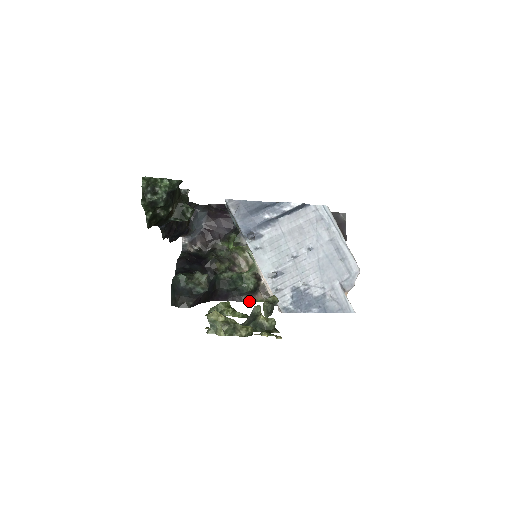
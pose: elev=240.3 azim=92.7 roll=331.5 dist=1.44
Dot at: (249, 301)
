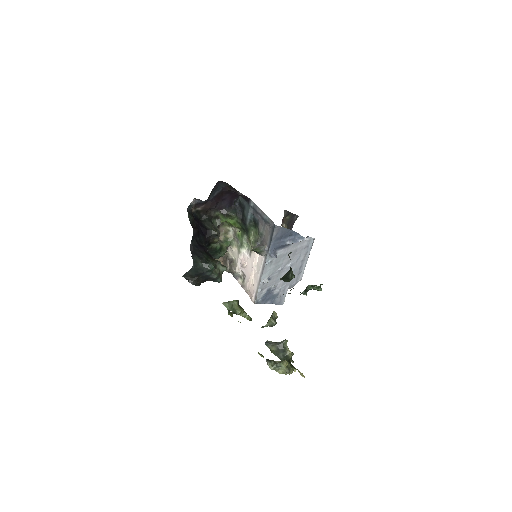
Dot at: occluded
